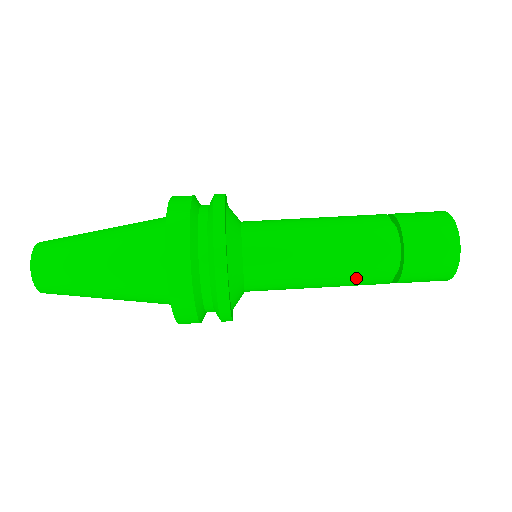
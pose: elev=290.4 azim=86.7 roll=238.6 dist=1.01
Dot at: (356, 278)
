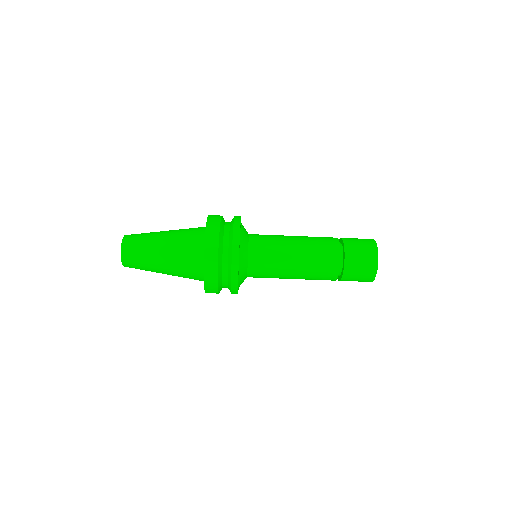
Dot at: occluded
